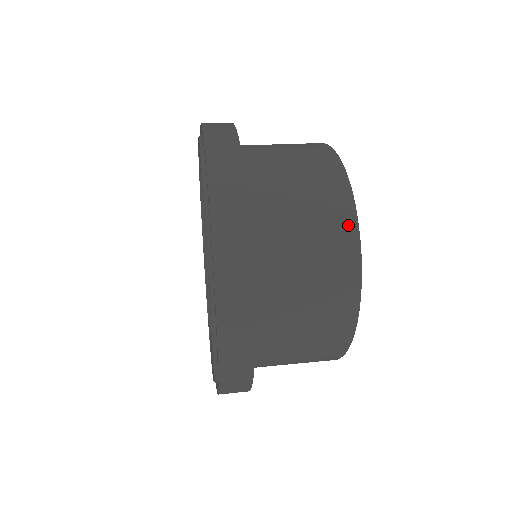
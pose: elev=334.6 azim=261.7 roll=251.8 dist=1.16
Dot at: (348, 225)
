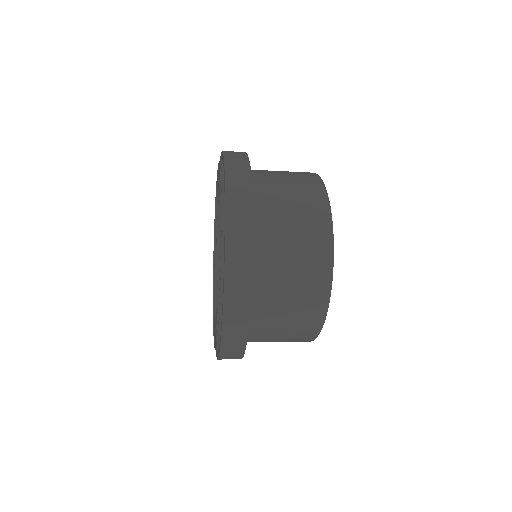
Dot at: occluded
